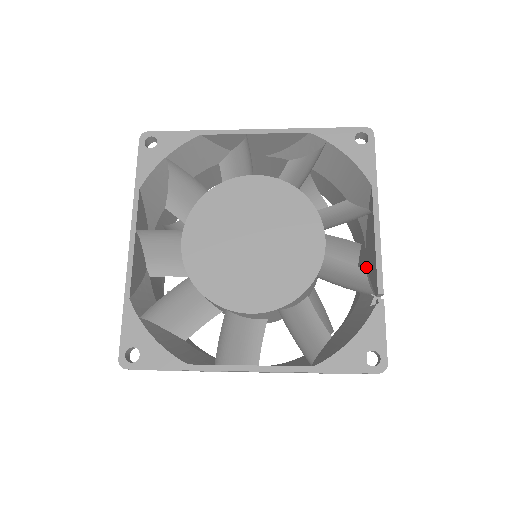
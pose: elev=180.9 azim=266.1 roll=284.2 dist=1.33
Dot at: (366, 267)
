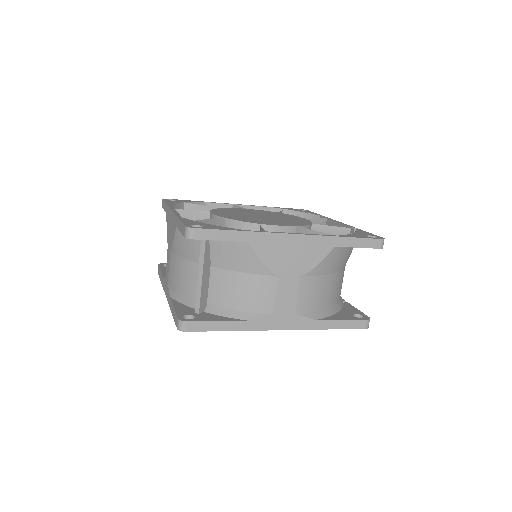
Dot at: occluded
